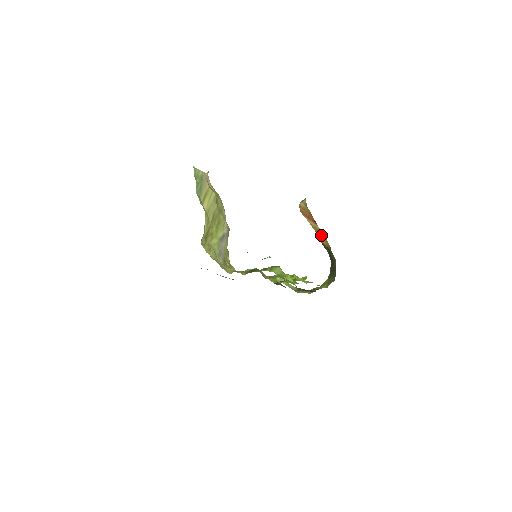
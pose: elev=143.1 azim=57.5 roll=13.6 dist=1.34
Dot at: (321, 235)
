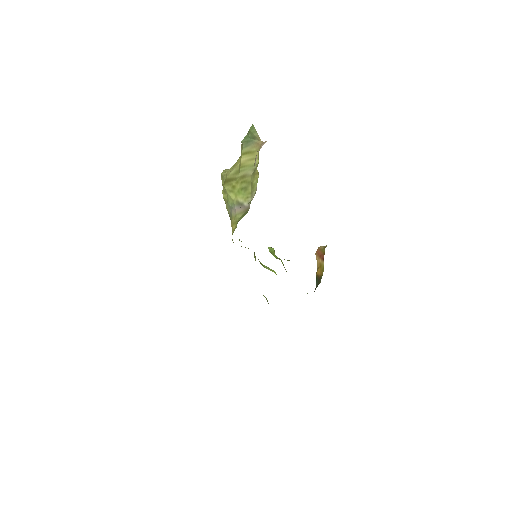
Dot at: (321, 269)
